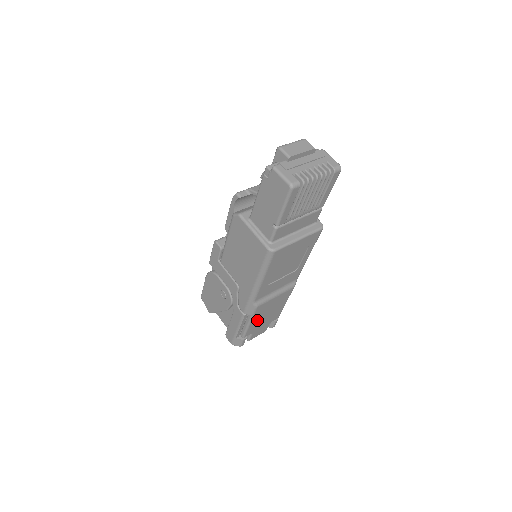
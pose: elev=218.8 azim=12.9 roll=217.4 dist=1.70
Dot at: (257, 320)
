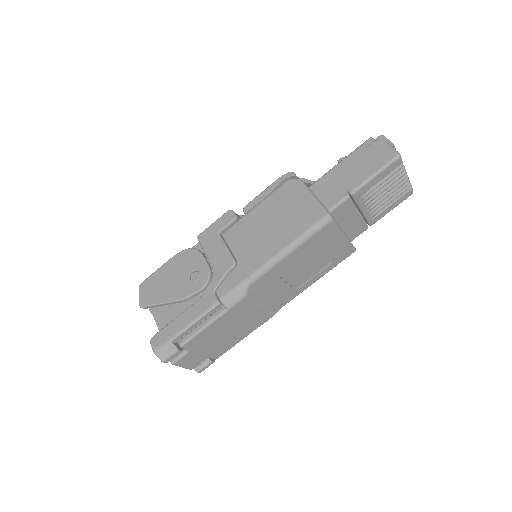
Dot at: (217, 328)
